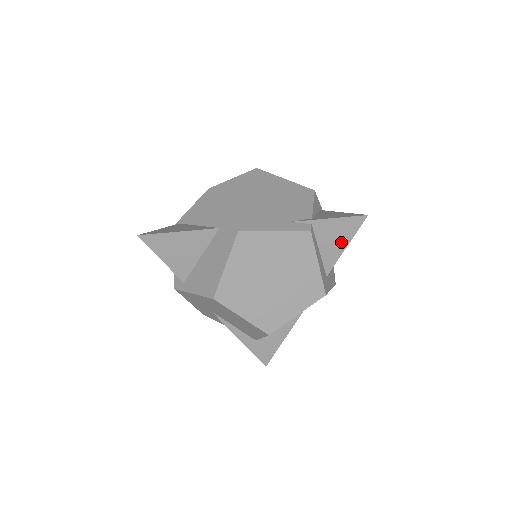
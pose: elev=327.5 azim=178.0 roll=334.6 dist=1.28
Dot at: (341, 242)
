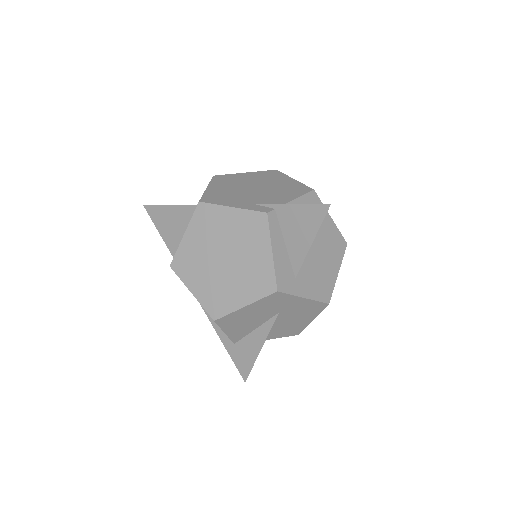
Dot at: (306, 235)
